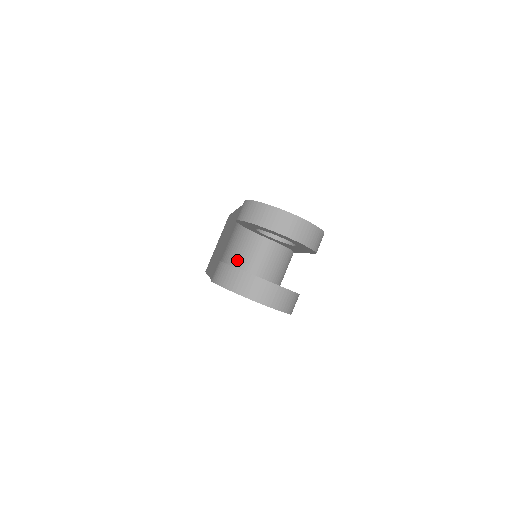
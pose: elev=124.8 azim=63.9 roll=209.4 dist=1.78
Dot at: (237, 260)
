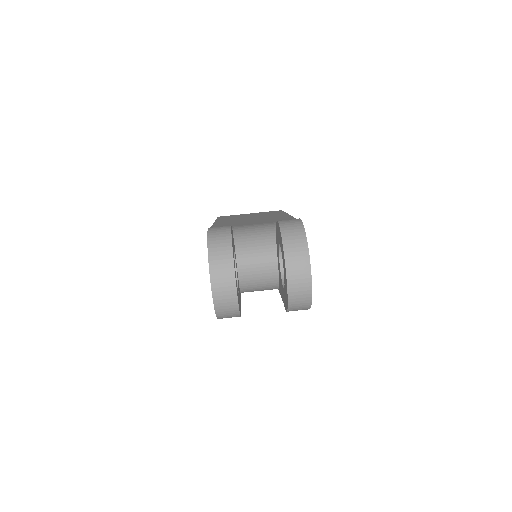
Dot at: (242, 241)
